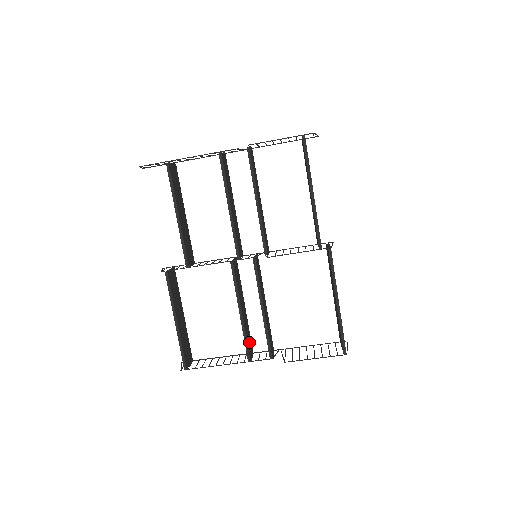
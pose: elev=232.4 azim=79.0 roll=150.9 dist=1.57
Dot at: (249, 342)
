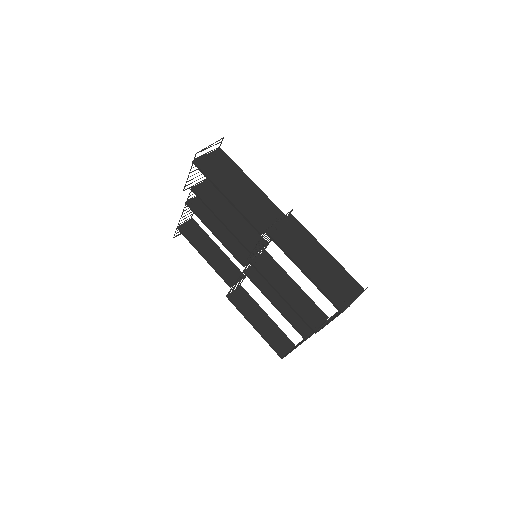
Dot at: occluded
